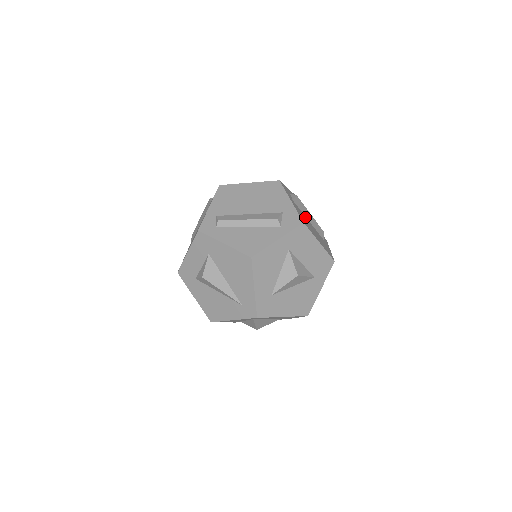
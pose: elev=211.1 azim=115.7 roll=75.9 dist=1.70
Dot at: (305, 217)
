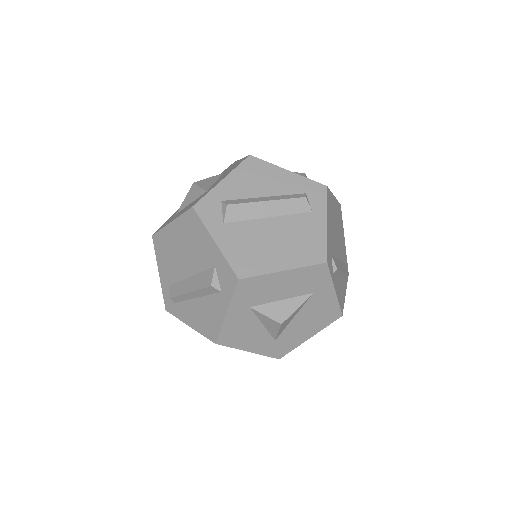
Dot at: (256, 225)
